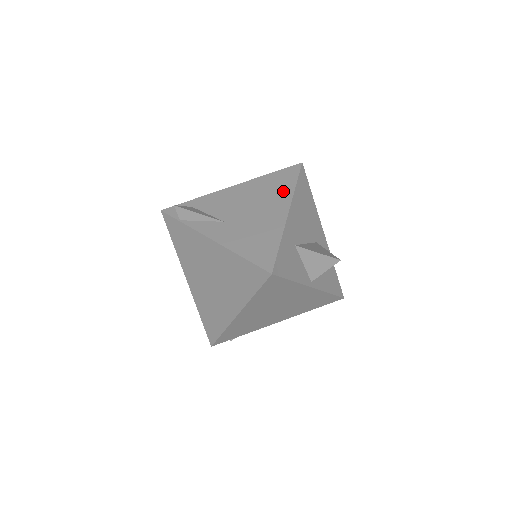
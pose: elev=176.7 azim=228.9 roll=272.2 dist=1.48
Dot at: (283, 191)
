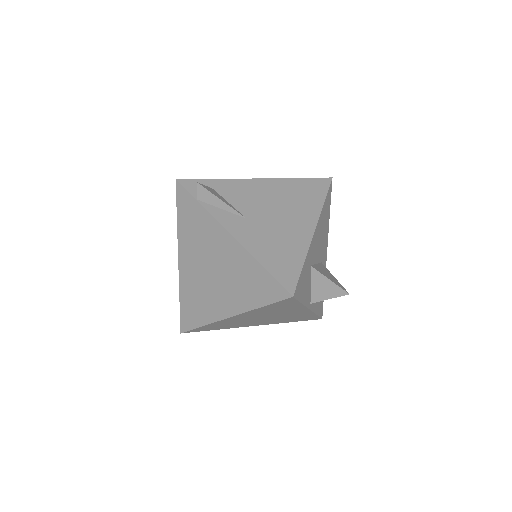
Dot at: (311, 204)
